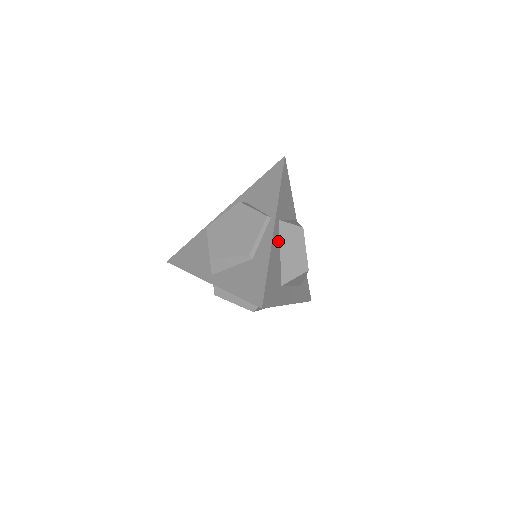
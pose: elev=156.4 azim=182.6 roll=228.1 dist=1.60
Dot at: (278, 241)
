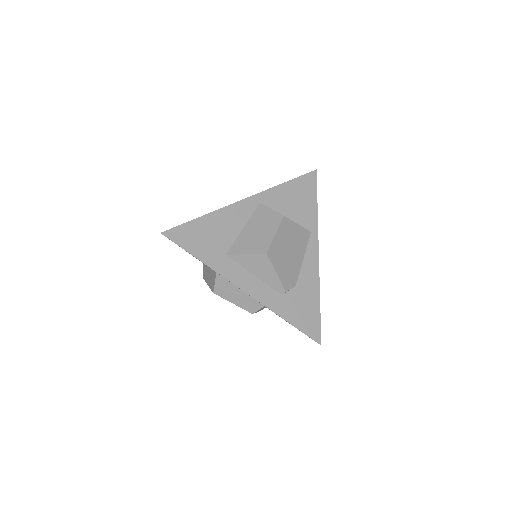
Dot at: (245, 216)
